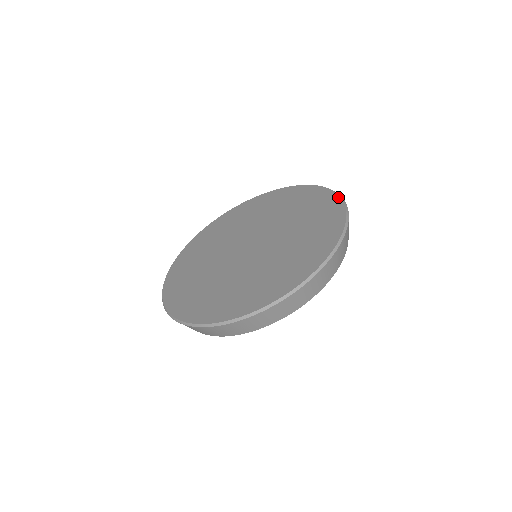
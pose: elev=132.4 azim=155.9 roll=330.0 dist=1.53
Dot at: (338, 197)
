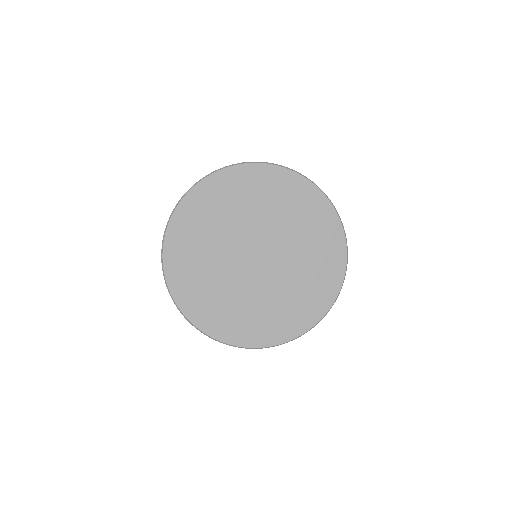
Dot at: (342, 279)
